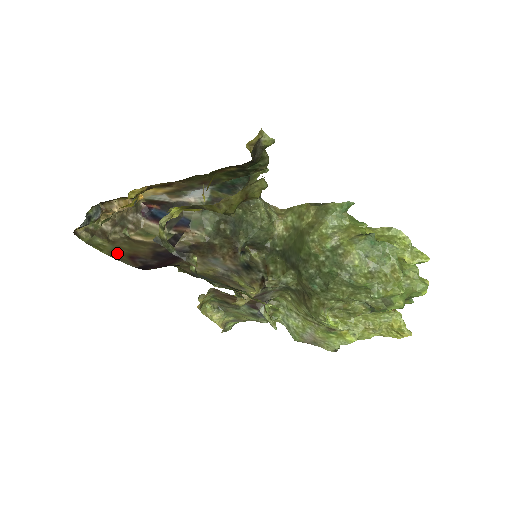
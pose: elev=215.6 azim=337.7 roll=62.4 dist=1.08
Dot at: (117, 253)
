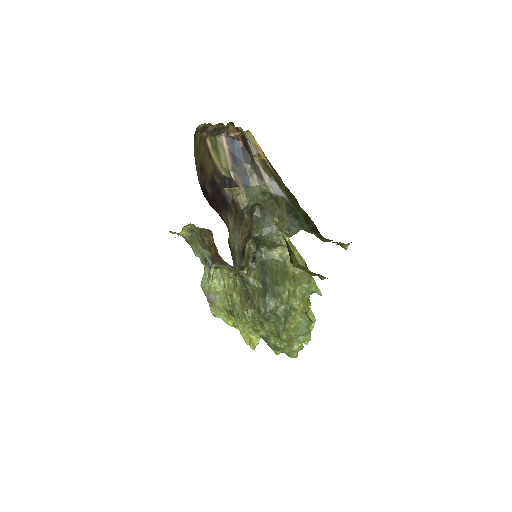
Dot at: (198, 155)
